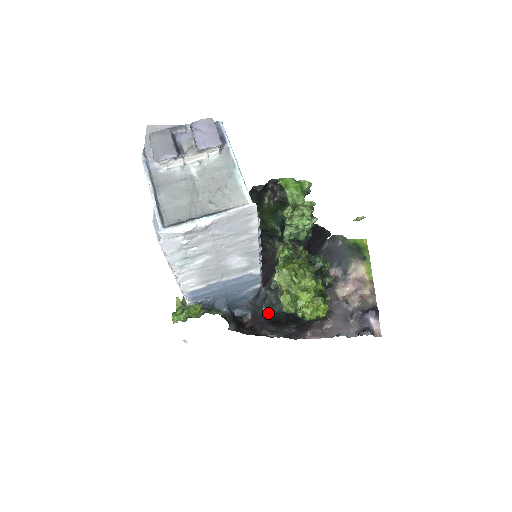
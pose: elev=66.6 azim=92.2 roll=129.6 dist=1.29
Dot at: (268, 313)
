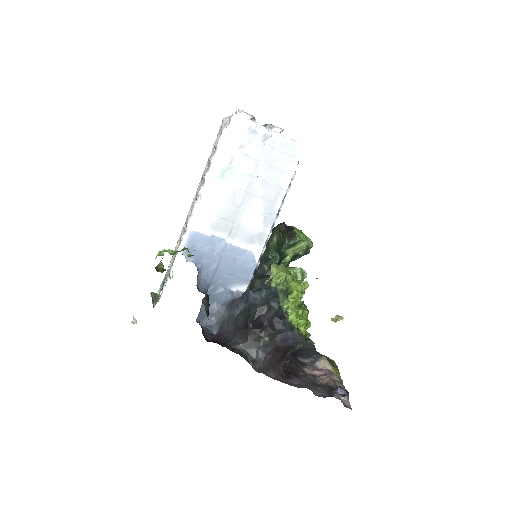
Dot at: (246, 312)
